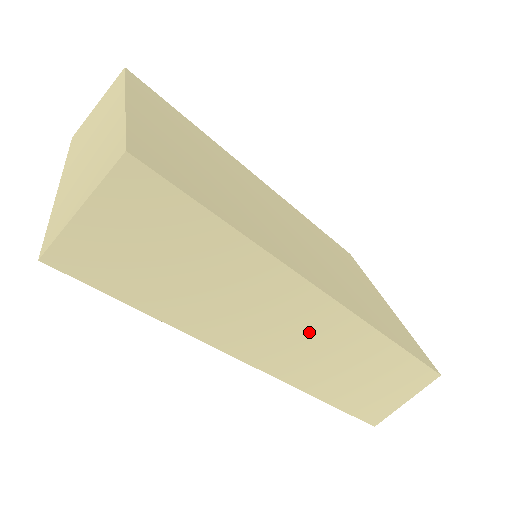
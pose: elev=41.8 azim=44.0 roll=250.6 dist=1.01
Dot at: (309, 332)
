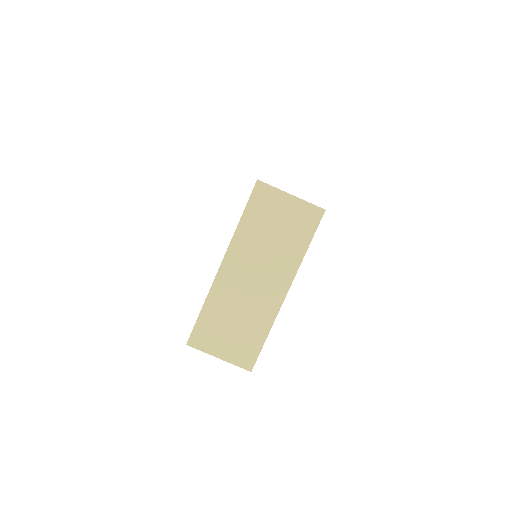
Dot at: occluded
